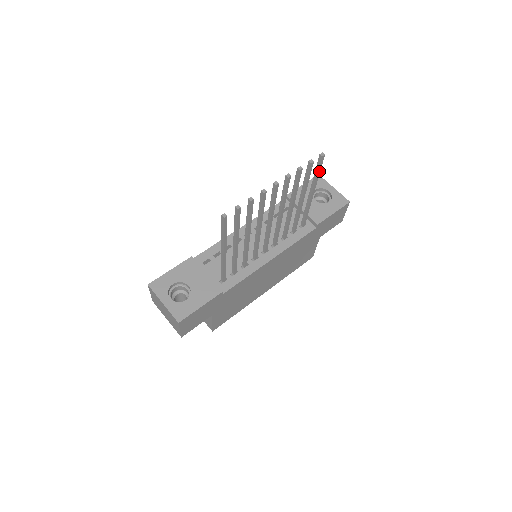
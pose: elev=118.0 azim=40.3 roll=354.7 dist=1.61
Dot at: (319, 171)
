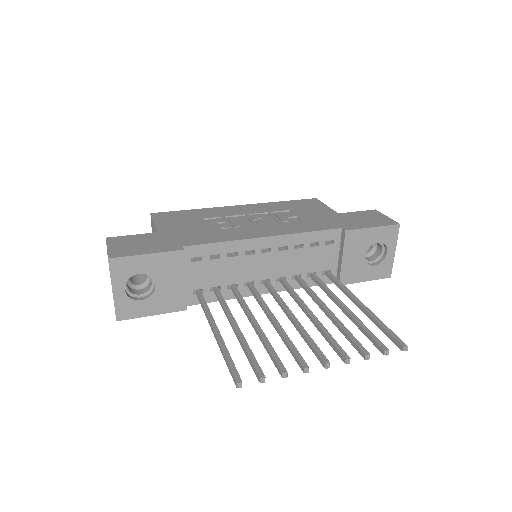
Dot at: (386, 332)
